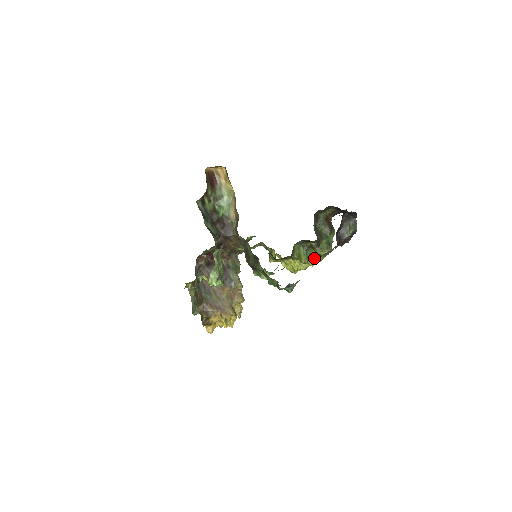
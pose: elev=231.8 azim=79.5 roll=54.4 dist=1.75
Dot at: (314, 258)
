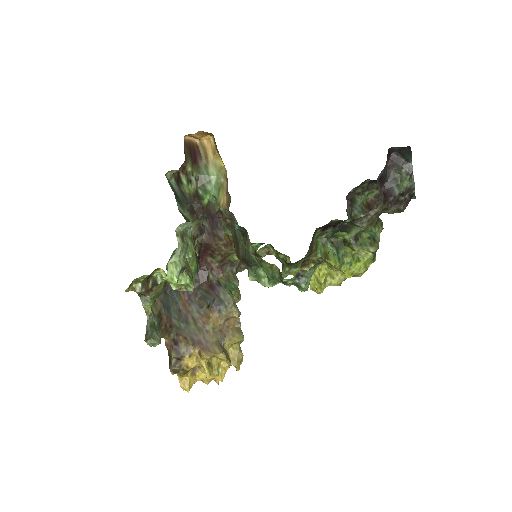
Dot at: (351, 263)
